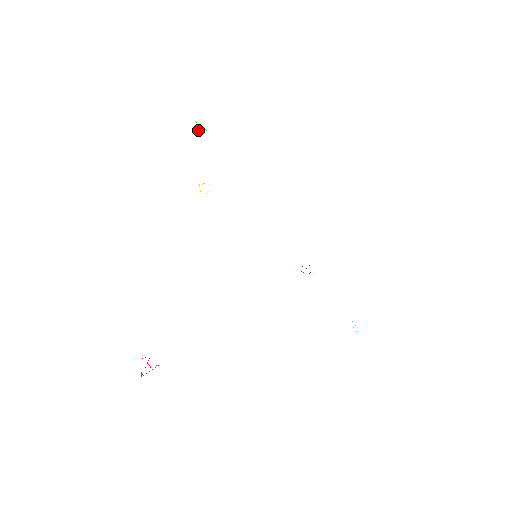
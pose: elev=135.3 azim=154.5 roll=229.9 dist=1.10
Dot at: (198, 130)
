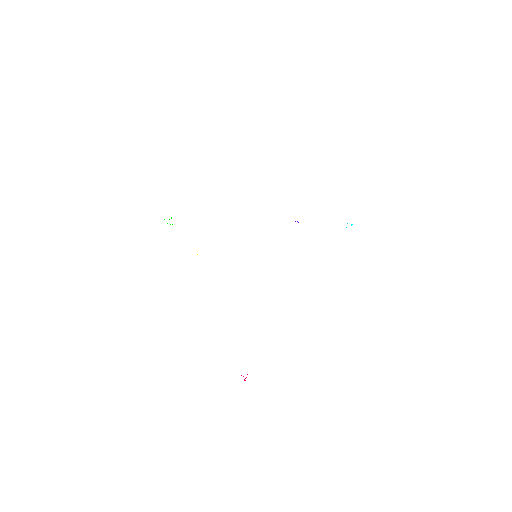
Dot at: occluded
